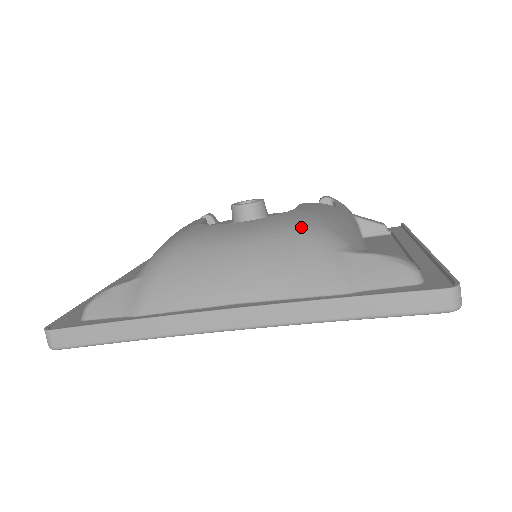
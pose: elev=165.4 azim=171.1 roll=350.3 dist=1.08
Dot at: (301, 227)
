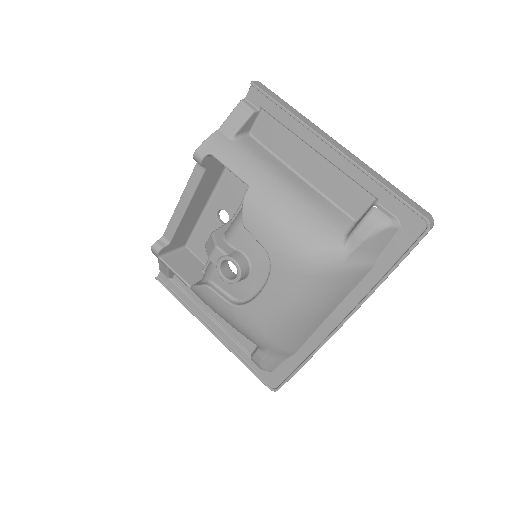
Dot at: (307, 271)
